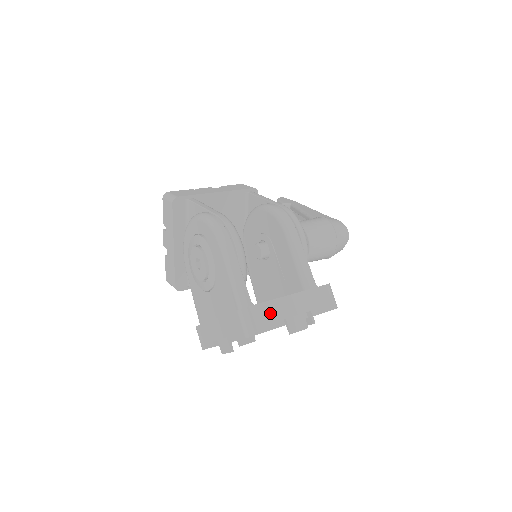
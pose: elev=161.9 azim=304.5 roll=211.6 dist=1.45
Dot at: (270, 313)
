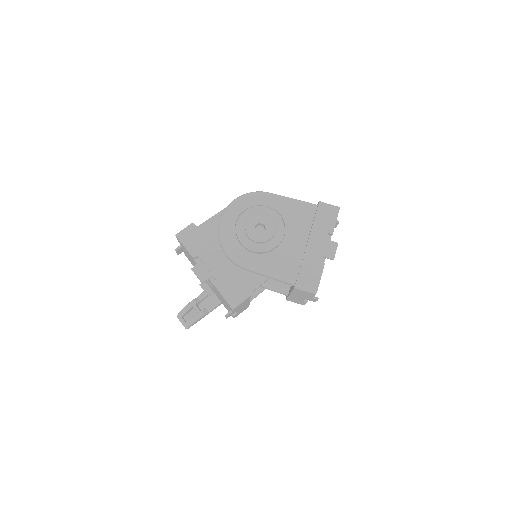
Dot at: occluded
